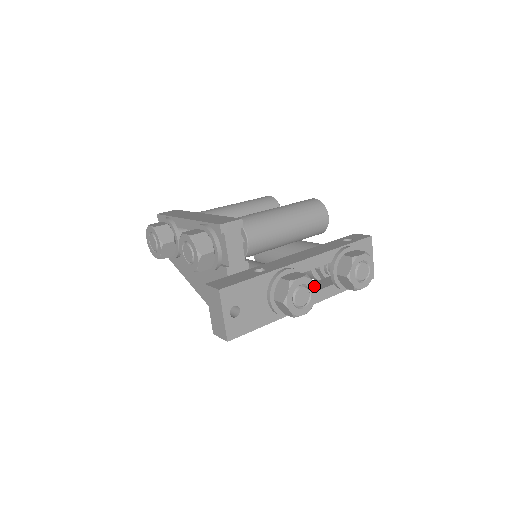
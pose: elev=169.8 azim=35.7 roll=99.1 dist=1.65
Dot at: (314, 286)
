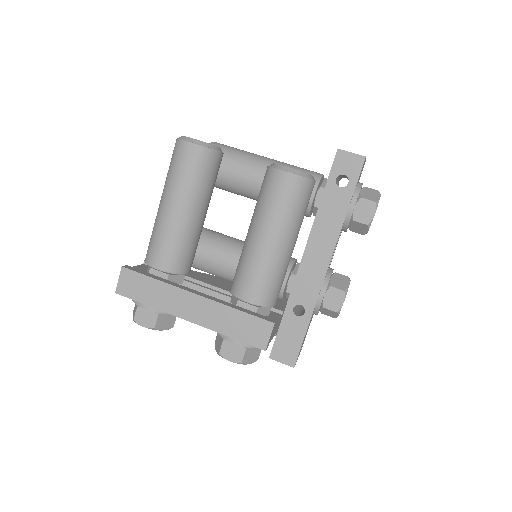
Dot at: (349, 284)
